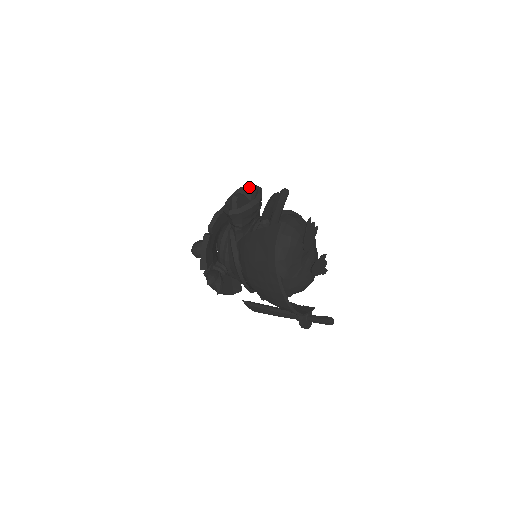
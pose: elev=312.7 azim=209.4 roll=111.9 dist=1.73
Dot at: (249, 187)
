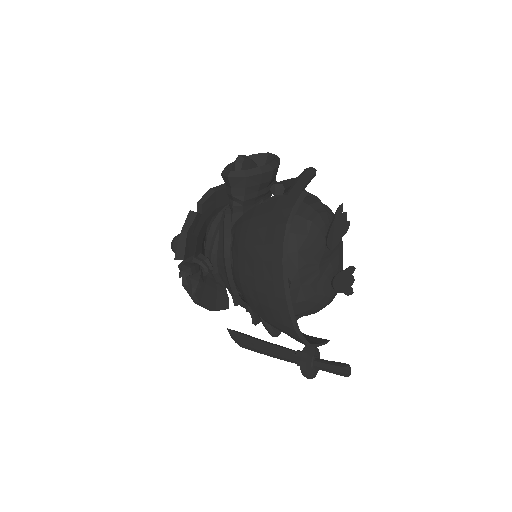
Dot at: (263, 155)
